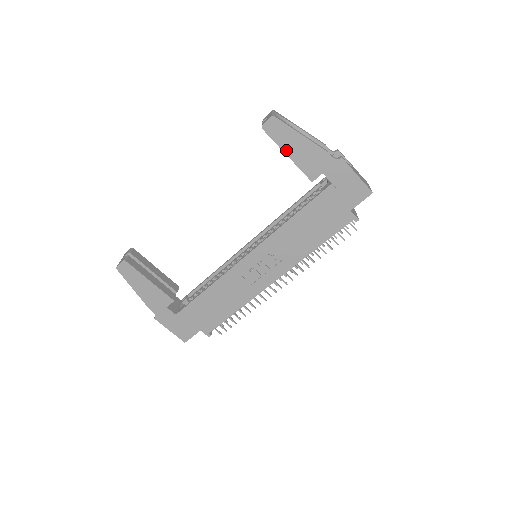
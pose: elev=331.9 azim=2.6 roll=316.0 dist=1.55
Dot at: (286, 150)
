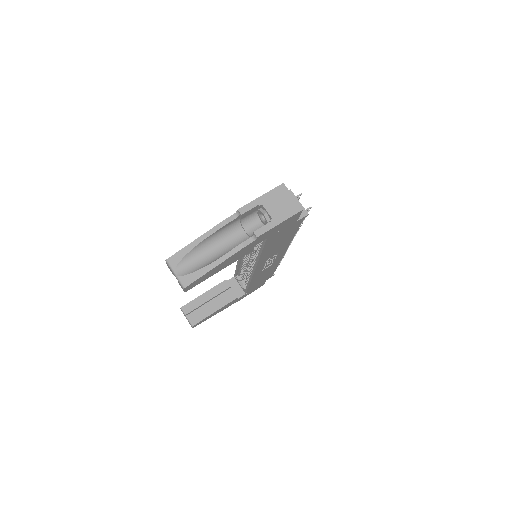
Dot at: (215, 273)
